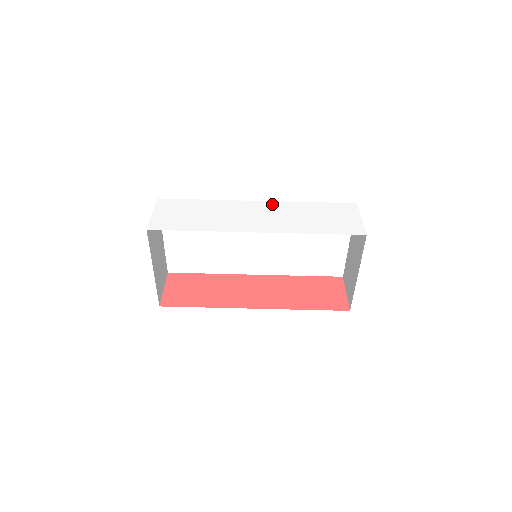
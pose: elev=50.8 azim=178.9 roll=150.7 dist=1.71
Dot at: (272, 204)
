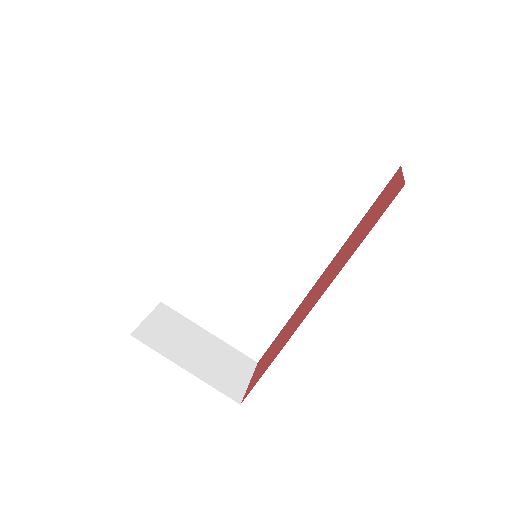
Dot at: occluded
